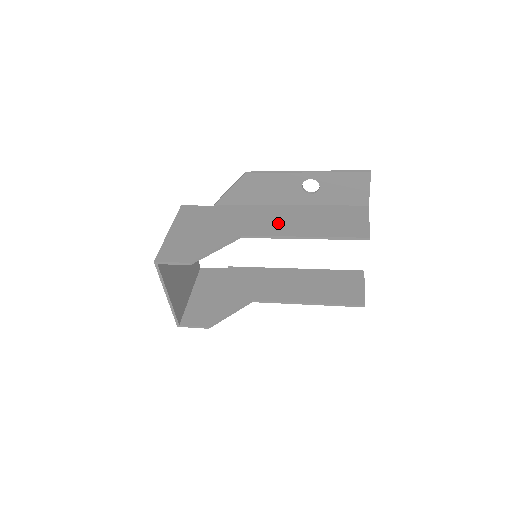
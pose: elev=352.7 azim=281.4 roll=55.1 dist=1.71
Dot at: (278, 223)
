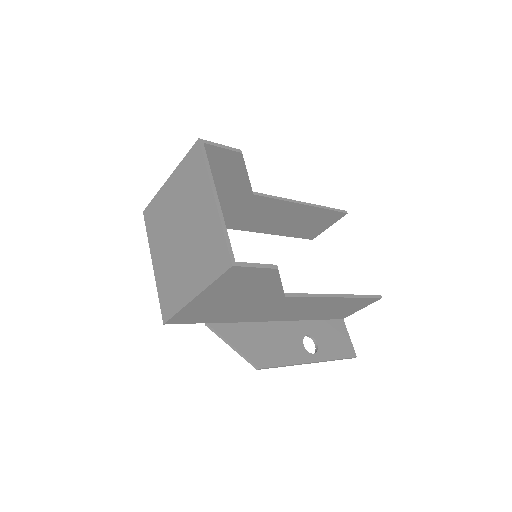
Dot at: (269, 210)
